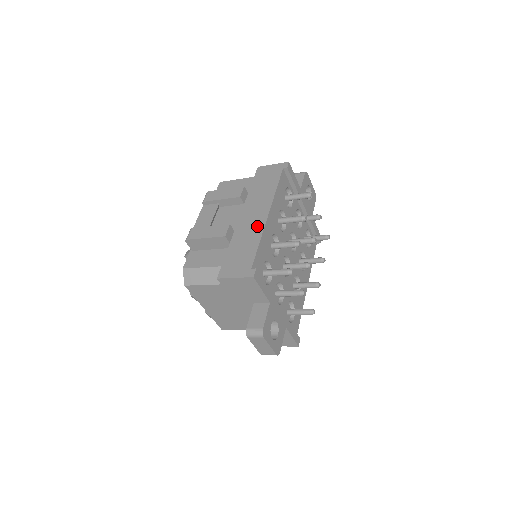
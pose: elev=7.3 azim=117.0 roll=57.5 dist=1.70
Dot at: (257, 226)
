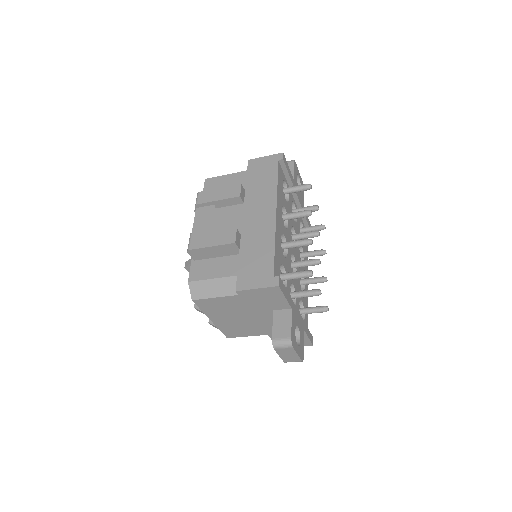
Dot at: (267, 228)
